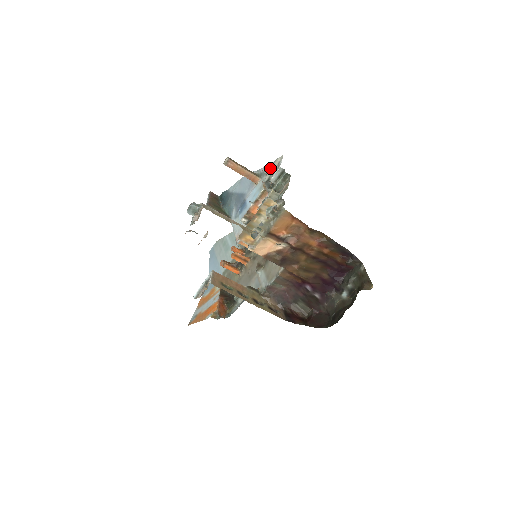
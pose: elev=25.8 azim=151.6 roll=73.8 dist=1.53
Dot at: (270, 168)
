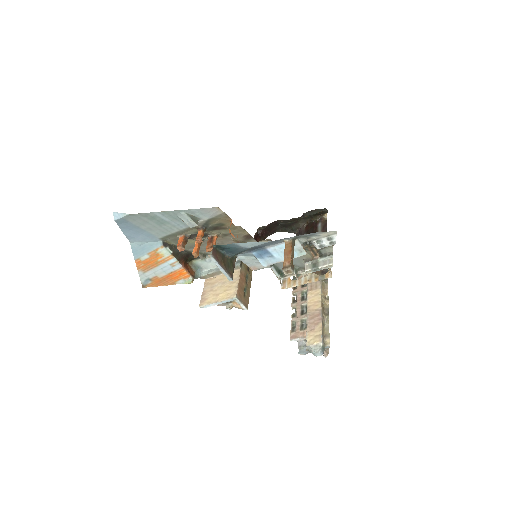
Dot at: (313, 236)
